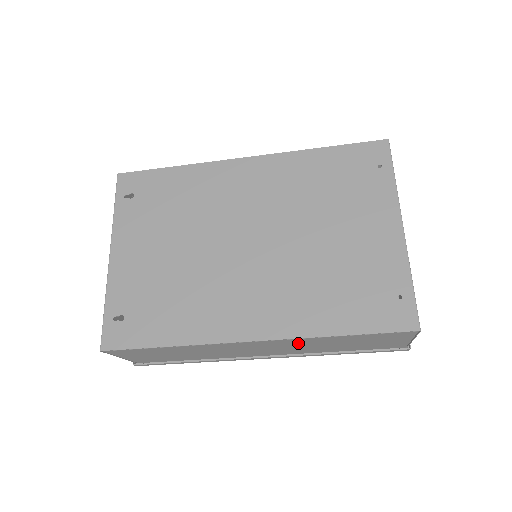
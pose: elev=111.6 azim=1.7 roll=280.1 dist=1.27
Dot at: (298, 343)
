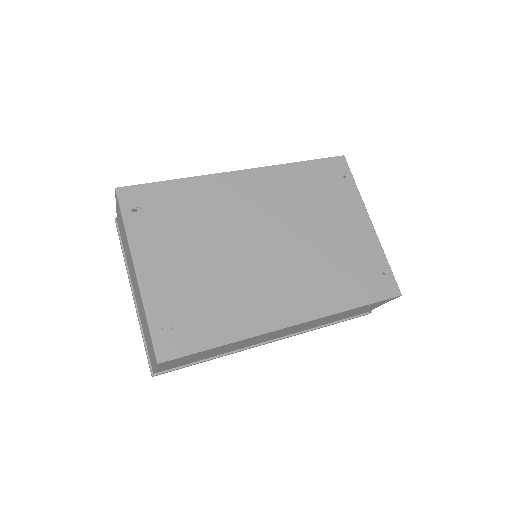
Dot at: (316, 321)
